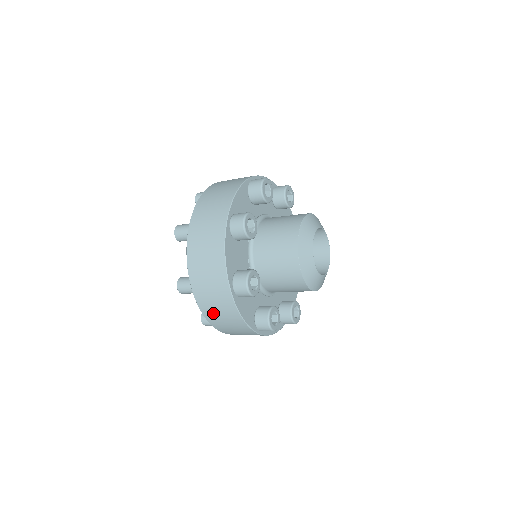
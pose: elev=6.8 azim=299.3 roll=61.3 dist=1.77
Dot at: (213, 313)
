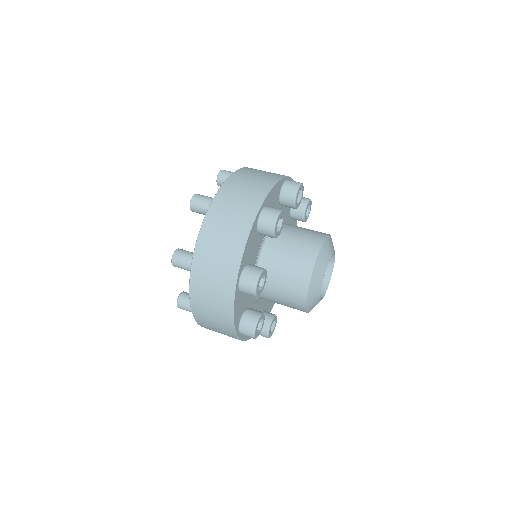
Dot at: (203, 298)
